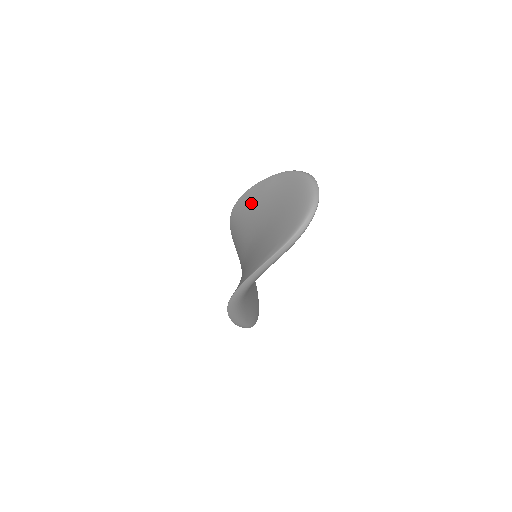
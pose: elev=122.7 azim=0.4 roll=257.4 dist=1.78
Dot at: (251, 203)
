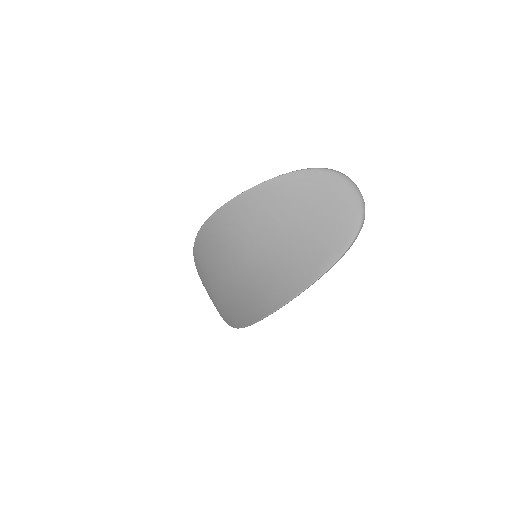
Dot at: (254, 205)
